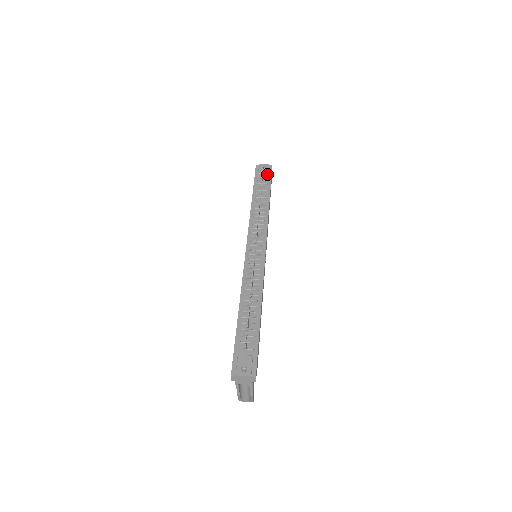
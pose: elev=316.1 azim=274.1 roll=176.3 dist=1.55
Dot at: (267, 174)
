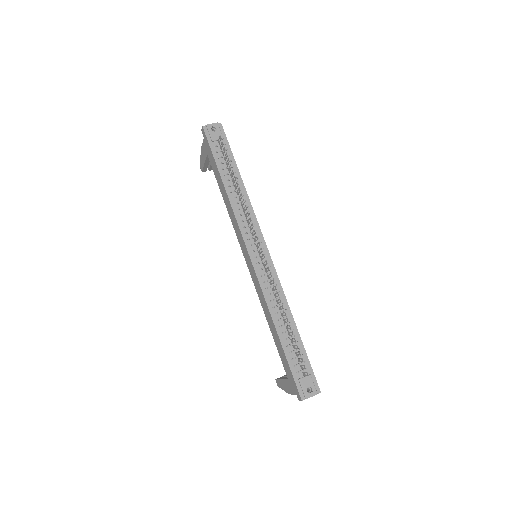
Dot at: (222, 139)
